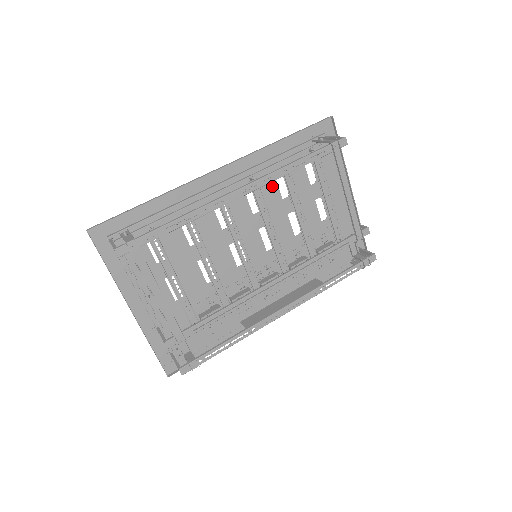
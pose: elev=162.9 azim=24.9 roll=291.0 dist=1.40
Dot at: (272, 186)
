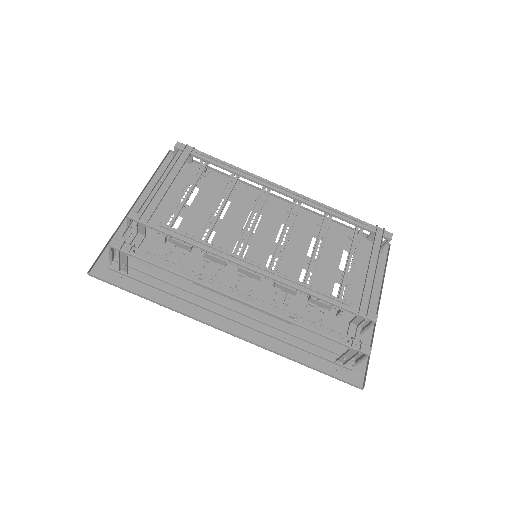
Dot at: (310, 228)
